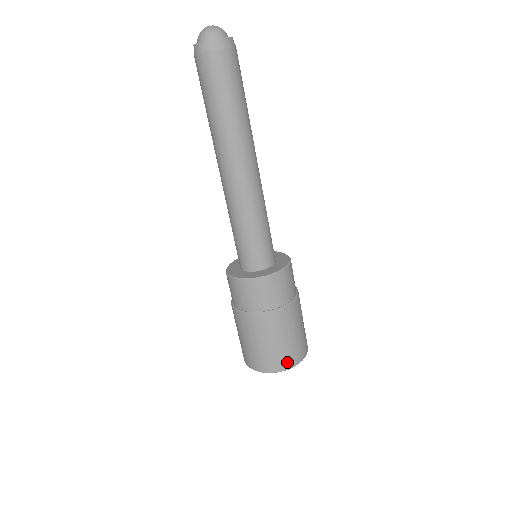
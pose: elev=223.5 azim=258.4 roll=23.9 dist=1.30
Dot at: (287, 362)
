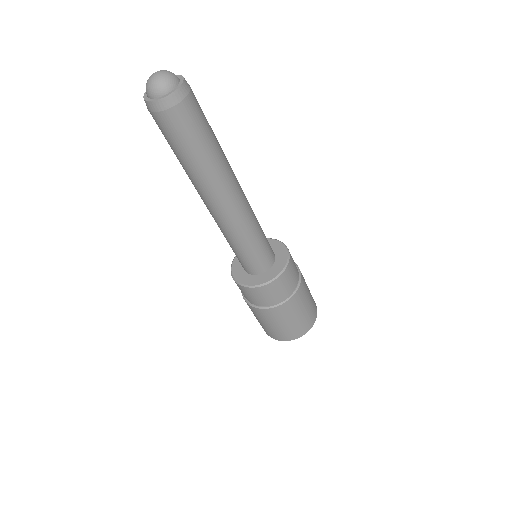
Dot at: (297, 334)
